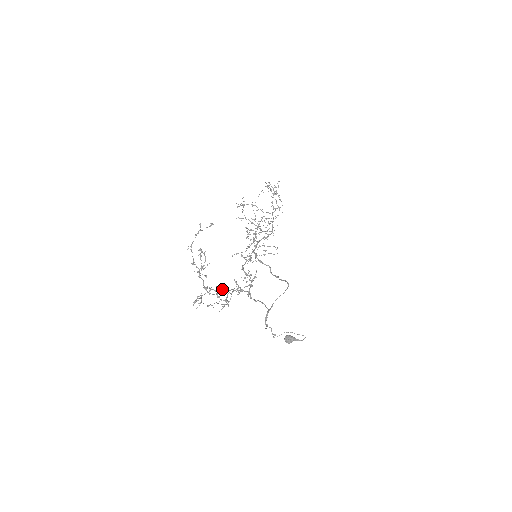
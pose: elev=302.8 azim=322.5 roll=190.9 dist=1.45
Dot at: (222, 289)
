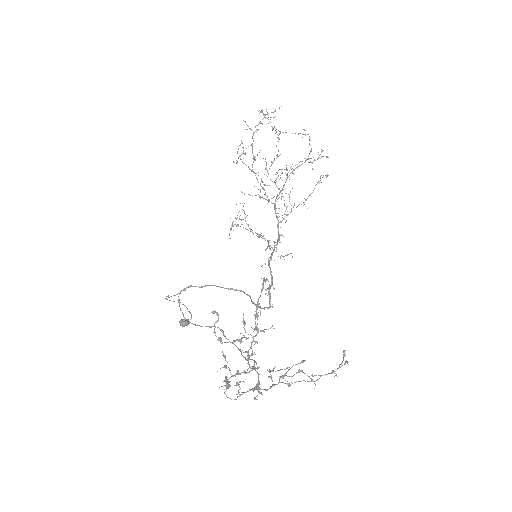
Dot at: (253, 368)
